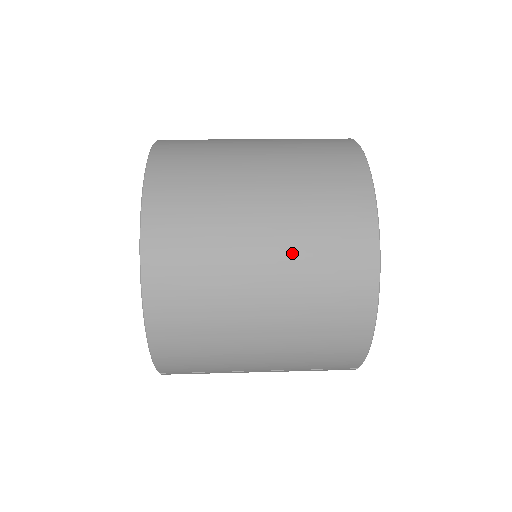
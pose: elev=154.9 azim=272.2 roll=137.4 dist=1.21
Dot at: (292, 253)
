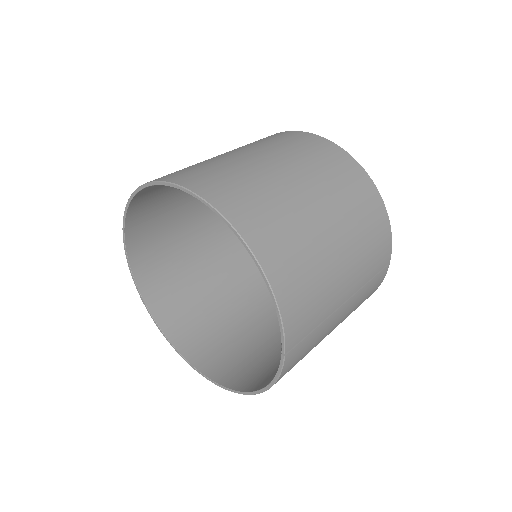
Dot at: (309, 171)
